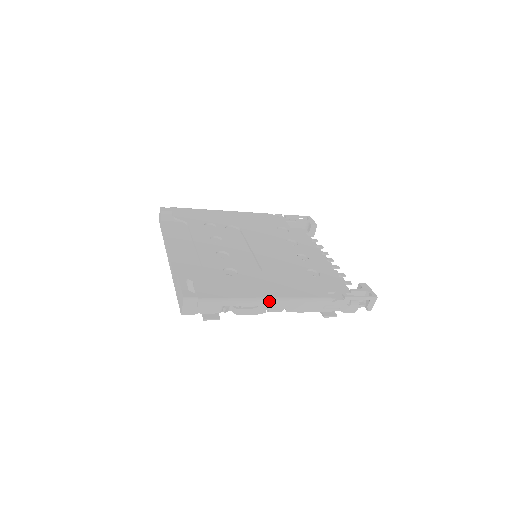
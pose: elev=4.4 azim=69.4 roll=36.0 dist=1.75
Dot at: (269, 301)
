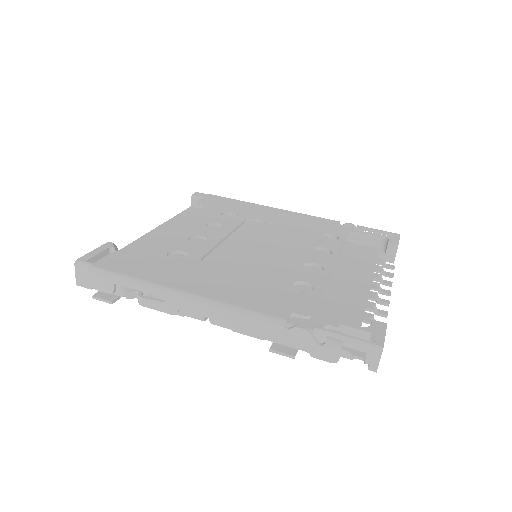
Dot at: (181, 296)
